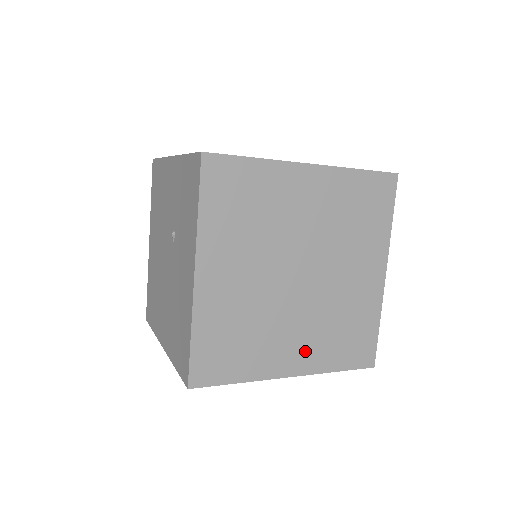
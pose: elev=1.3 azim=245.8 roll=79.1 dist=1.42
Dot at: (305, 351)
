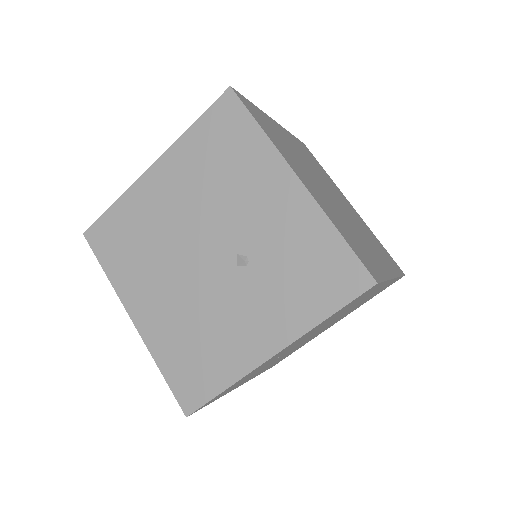
Dot at: occluded
